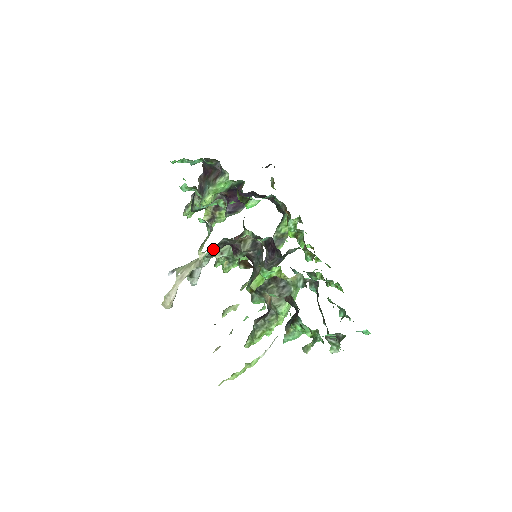
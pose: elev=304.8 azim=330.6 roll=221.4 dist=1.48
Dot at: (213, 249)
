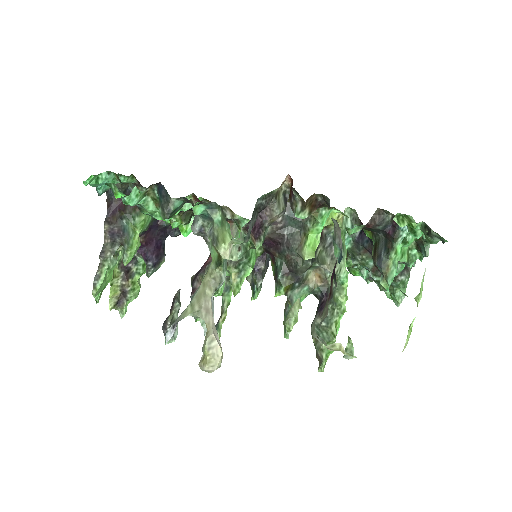
Dot at: (250, 222)
